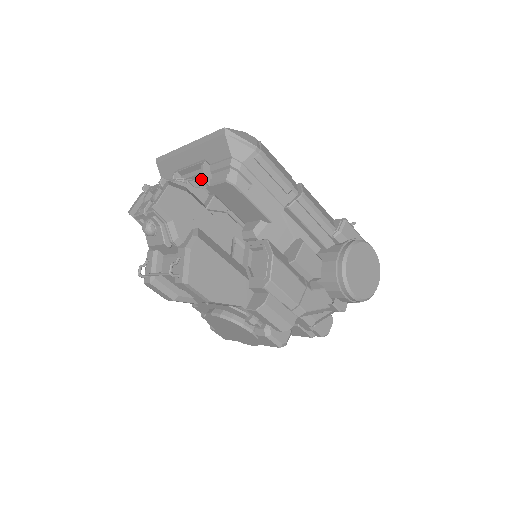
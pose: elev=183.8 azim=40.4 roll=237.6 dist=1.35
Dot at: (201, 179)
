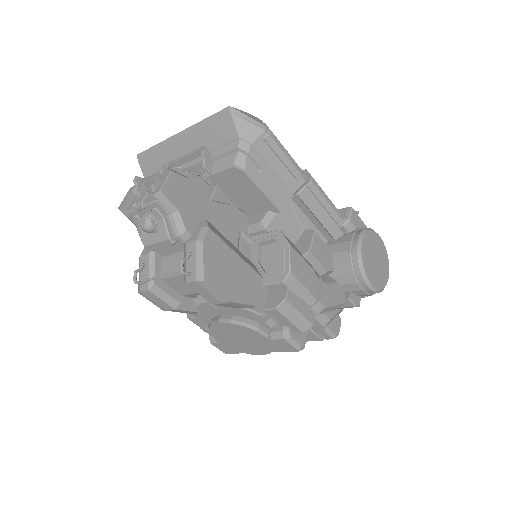
Dot at: (197, 170)
